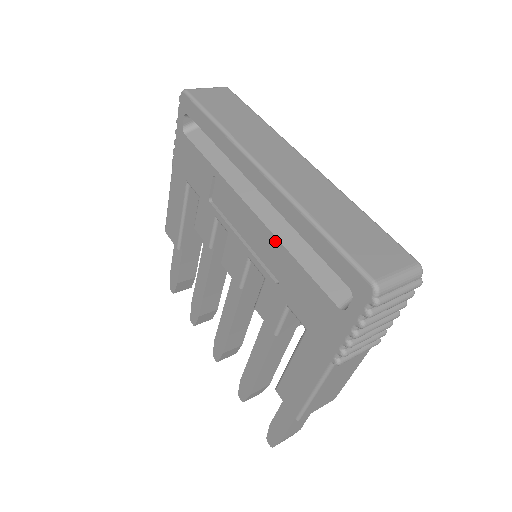
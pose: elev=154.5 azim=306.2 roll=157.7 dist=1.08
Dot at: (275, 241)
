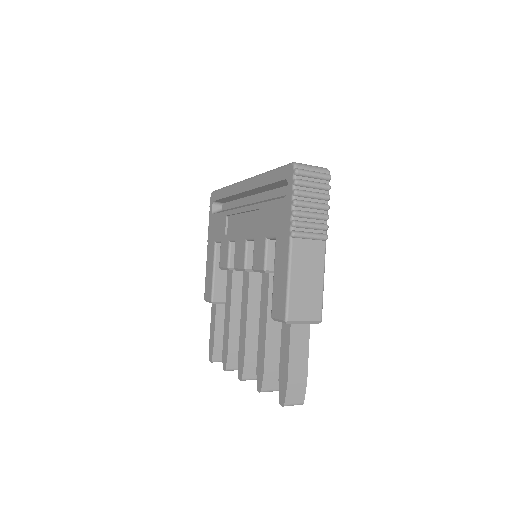
Dot at: (255, 207)
